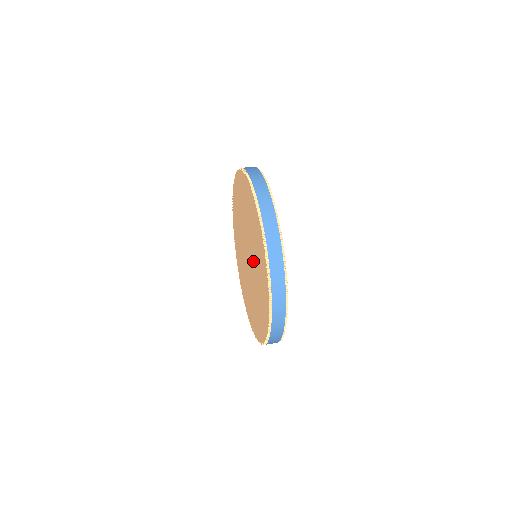
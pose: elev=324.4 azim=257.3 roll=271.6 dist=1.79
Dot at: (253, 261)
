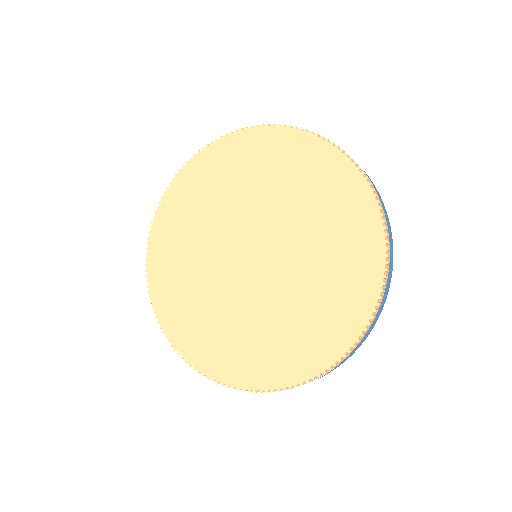
Dot at: (288, 268)
